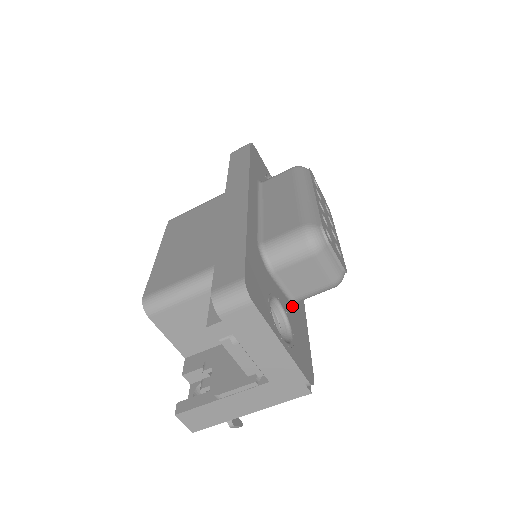
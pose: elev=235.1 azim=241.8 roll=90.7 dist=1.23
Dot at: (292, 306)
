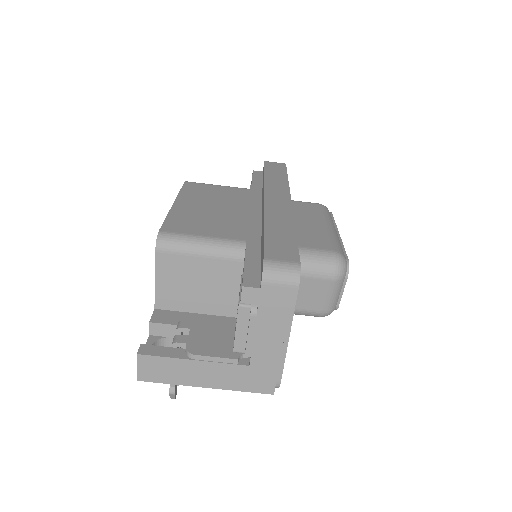
Dot at: occluded
